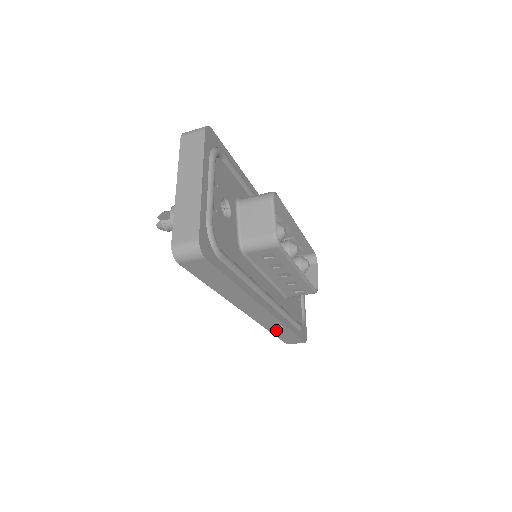
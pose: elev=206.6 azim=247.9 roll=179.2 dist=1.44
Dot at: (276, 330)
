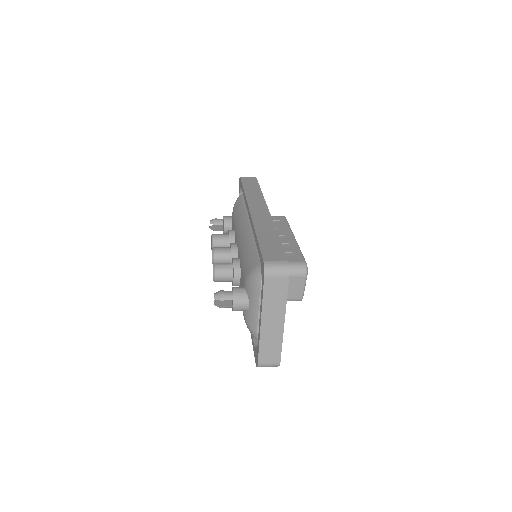
Dot at: occluded
